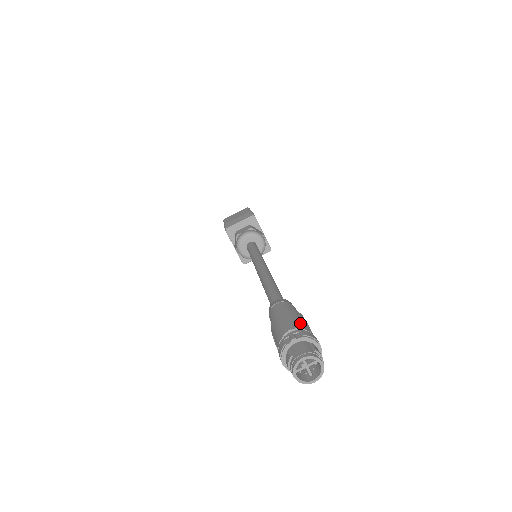
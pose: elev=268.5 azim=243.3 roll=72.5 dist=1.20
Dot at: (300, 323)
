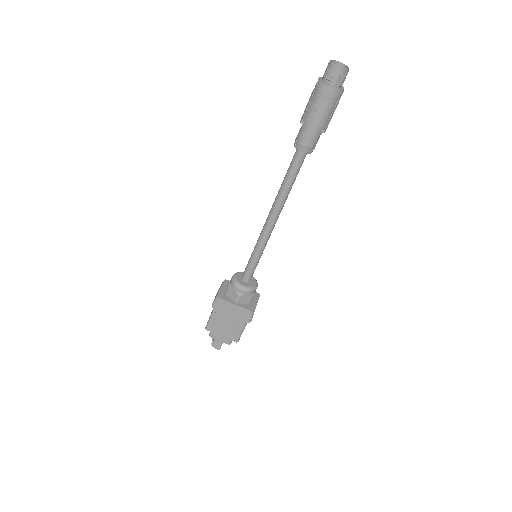
Dot at: occluded
